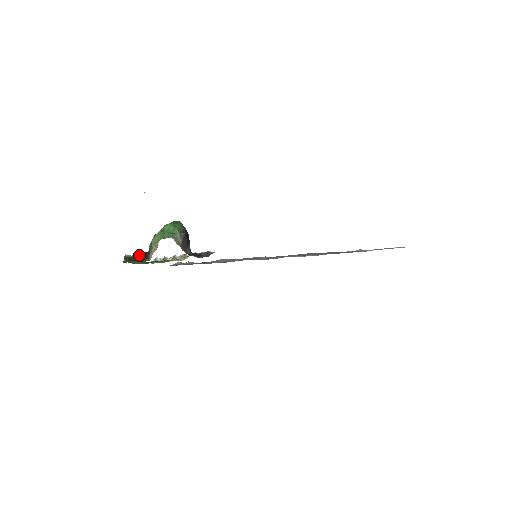
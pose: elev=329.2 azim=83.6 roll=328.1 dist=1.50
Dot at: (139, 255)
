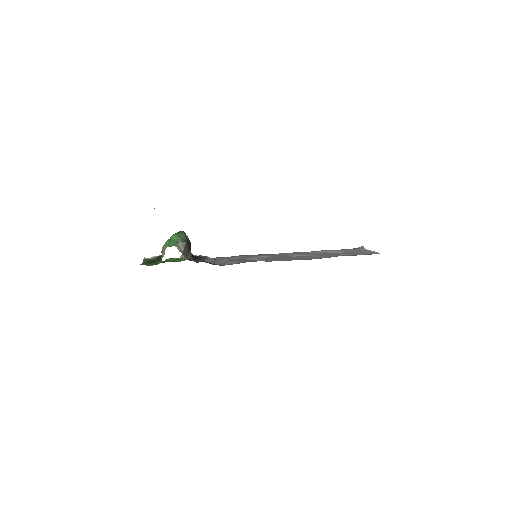
Dot at: (155, 258)
